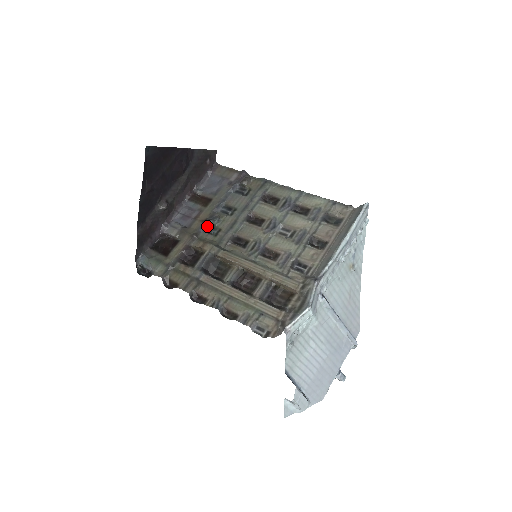
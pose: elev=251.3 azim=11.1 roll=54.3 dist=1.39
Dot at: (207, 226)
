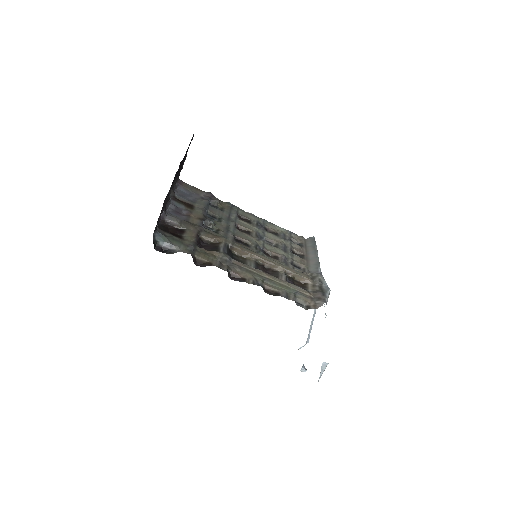
Dot at: (203, 224)
